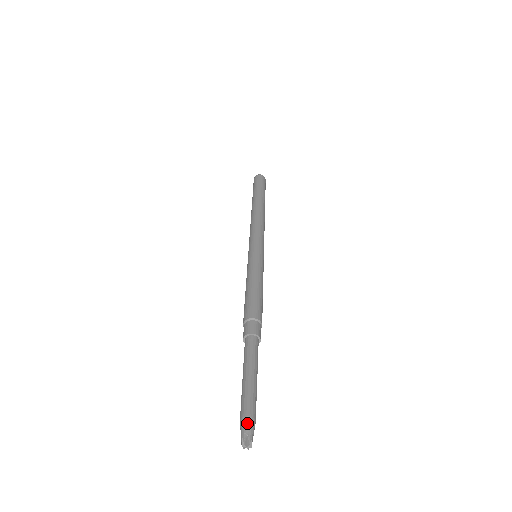
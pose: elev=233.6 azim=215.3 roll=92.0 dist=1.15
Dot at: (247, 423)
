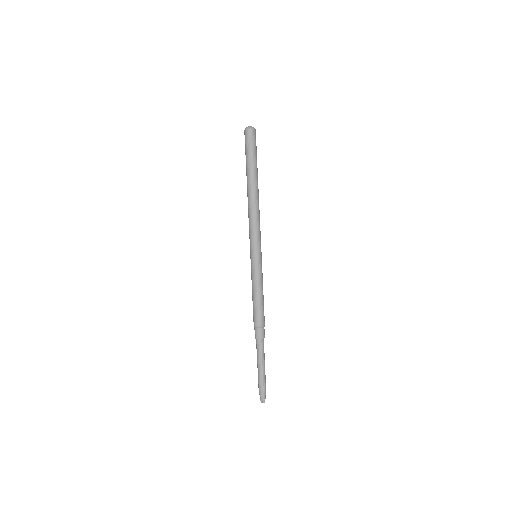
Dot at: (261, 394)
